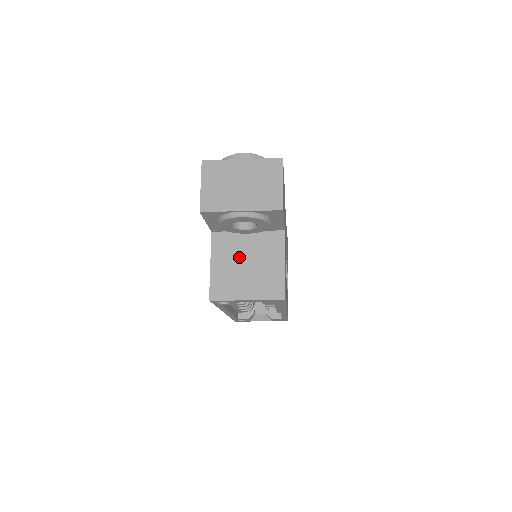
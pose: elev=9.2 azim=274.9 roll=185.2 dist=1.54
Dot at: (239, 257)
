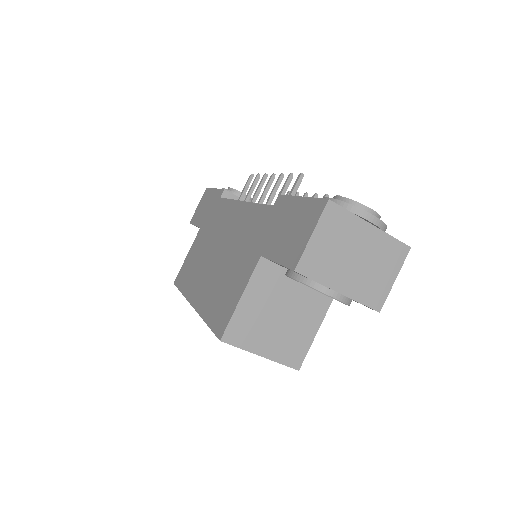
Dot at: (276, 302)
